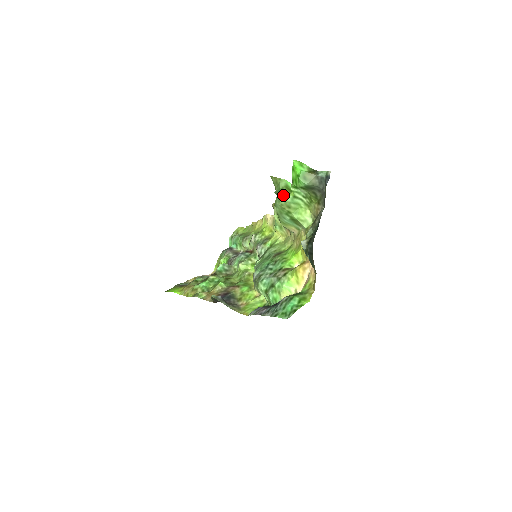
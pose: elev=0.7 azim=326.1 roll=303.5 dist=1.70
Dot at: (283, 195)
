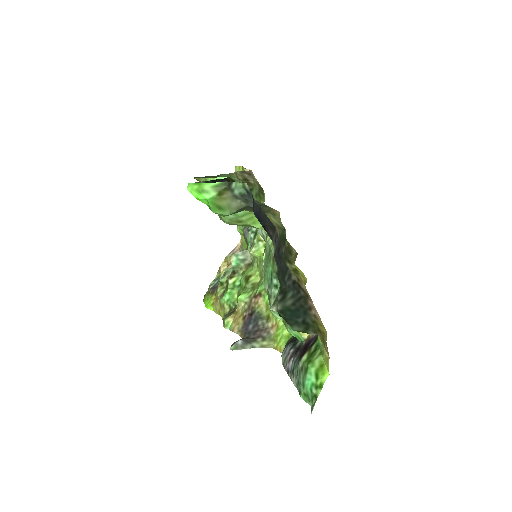
Dot at: occluded
